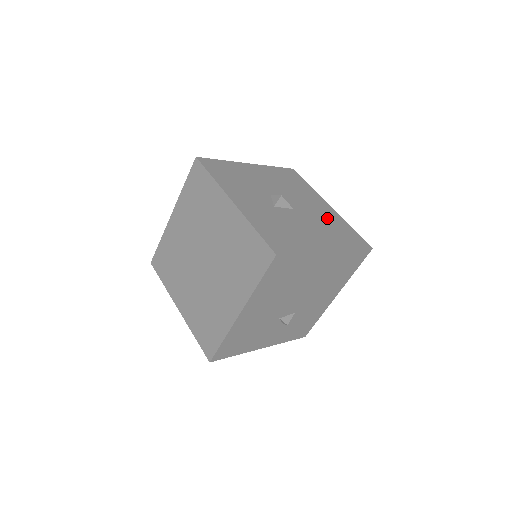
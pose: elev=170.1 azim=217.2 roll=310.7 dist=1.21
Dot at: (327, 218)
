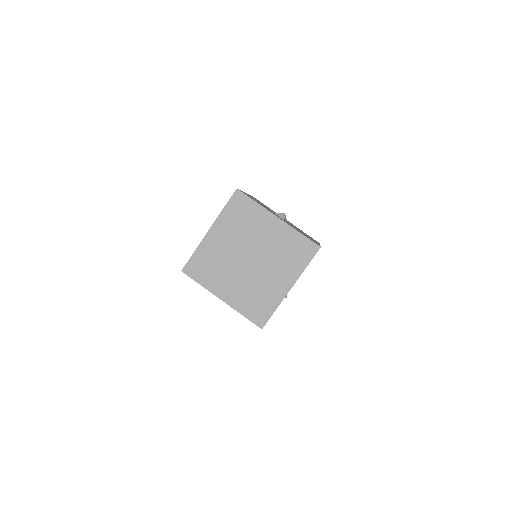
Dot at: occluded
